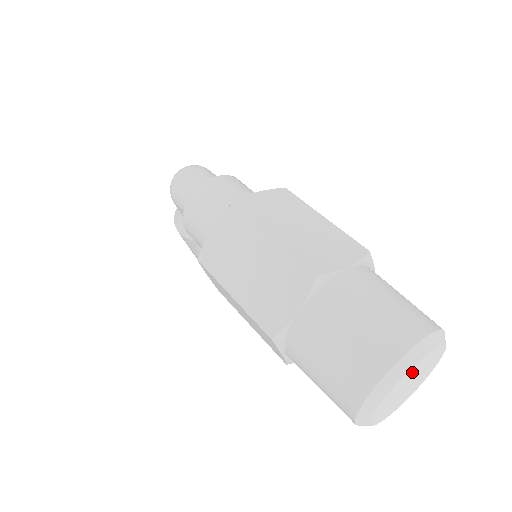
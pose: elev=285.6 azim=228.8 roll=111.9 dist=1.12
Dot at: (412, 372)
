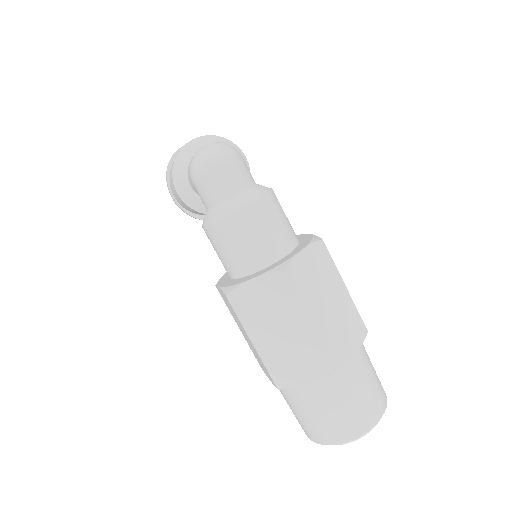
Dot at: occluded
